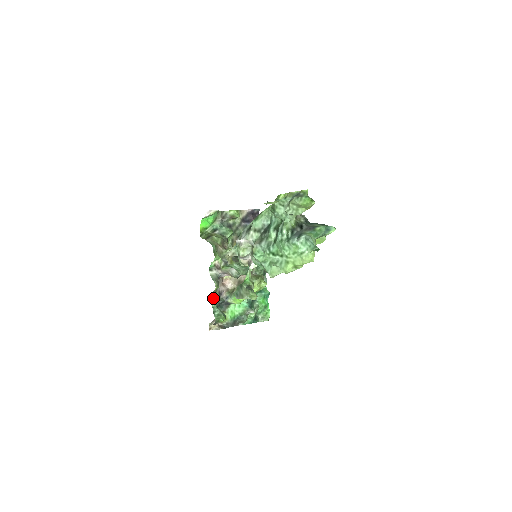
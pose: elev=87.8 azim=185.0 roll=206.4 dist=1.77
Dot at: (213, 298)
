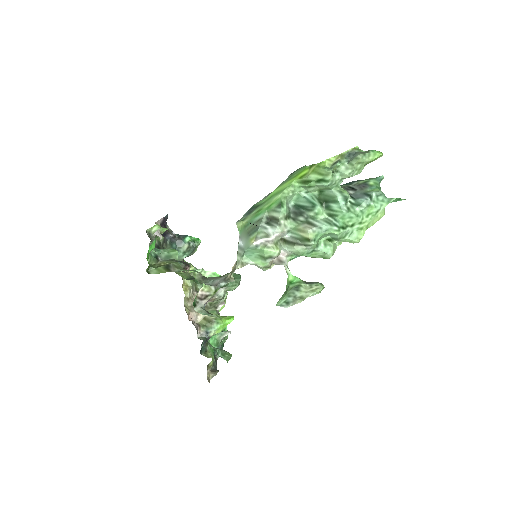
Dot at: occluded
